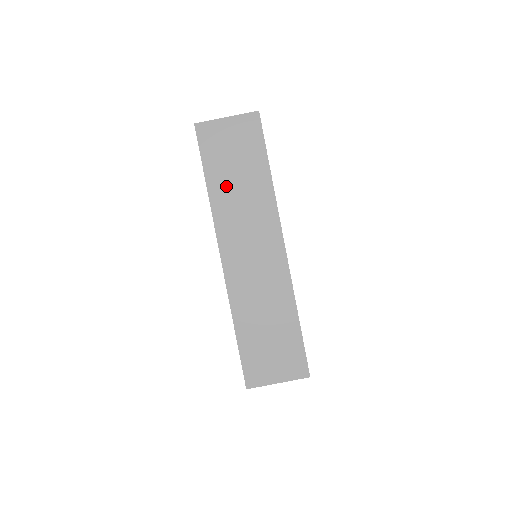
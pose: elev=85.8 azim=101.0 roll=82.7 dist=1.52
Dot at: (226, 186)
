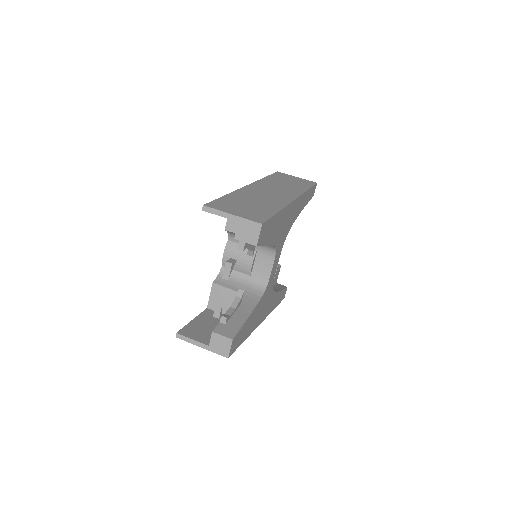
Dot at: (277, 181)
